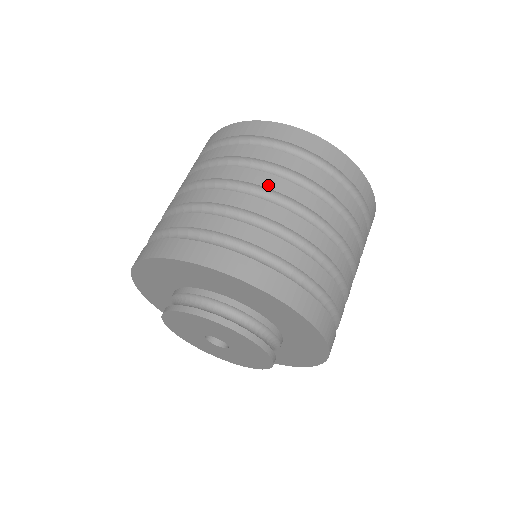
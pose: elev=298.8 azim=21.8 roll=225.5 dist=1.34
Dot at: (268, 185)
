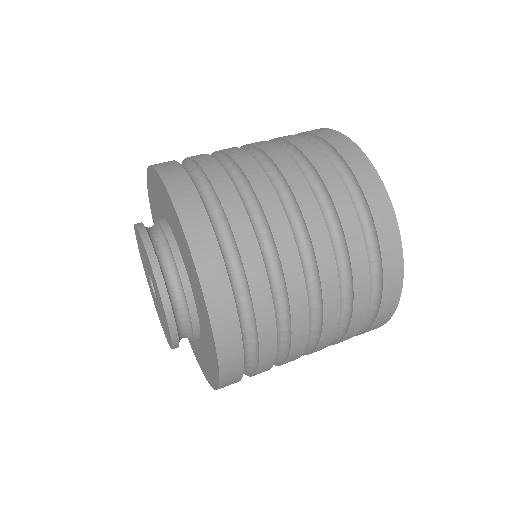
Dot at: (279, 163)
